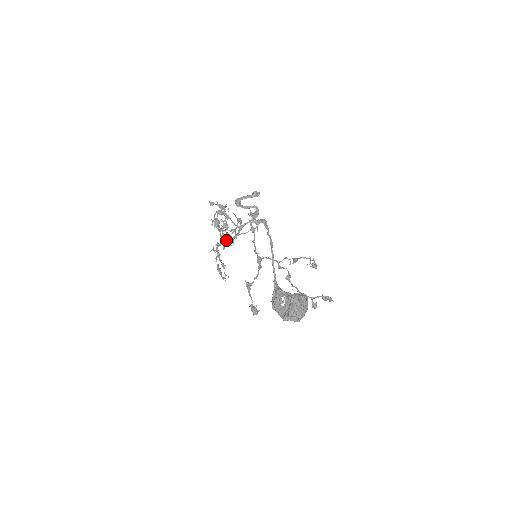
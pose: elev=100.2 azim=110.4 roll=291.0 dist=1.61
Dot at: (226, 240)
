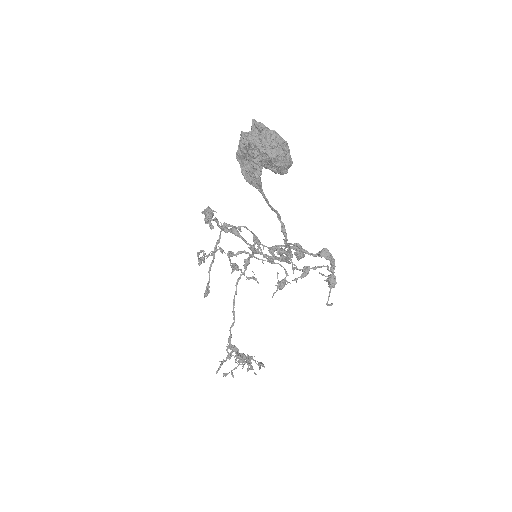
Dot at: occluded
